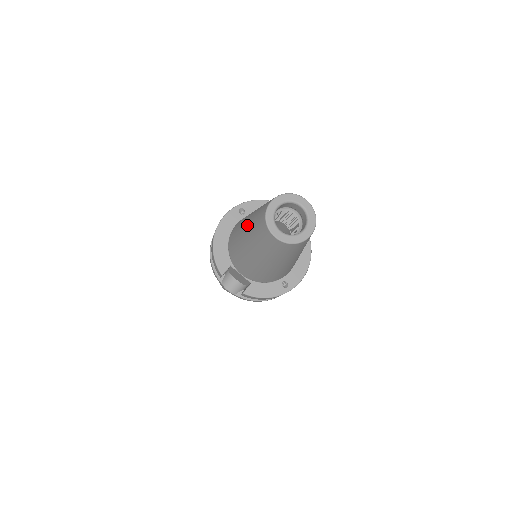
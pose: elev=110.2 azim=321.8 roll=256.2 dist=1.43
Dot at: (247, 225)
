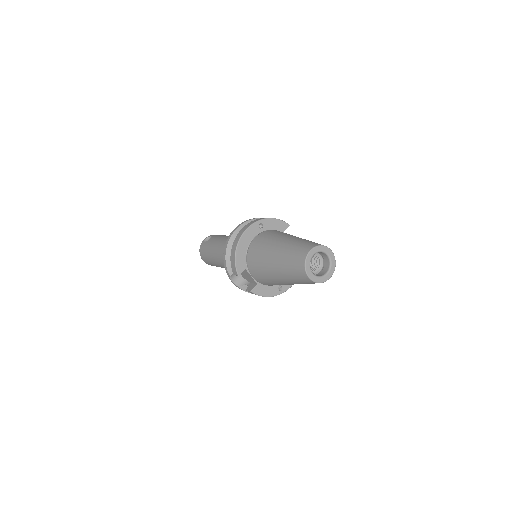
Dot at: (279, 253)
